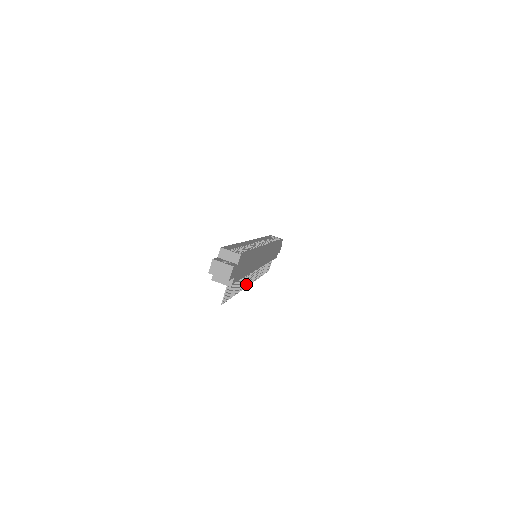
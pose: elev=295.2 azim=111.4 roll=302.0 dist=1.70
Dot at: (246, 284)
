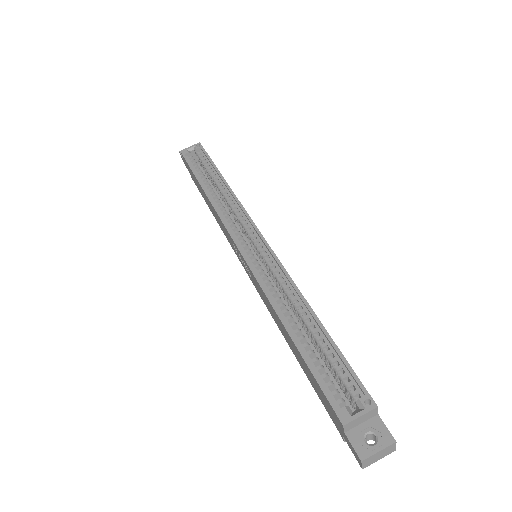
Dot at: occluded
